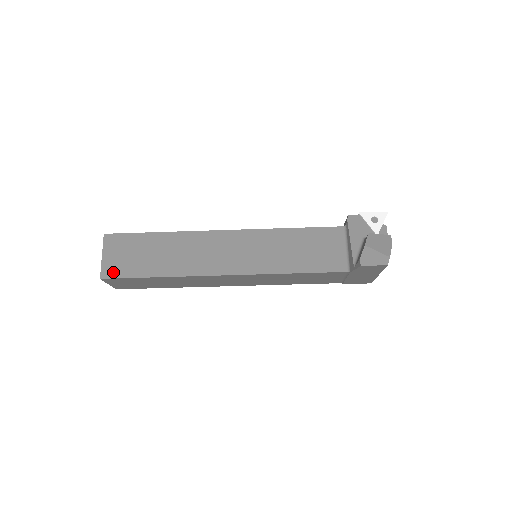
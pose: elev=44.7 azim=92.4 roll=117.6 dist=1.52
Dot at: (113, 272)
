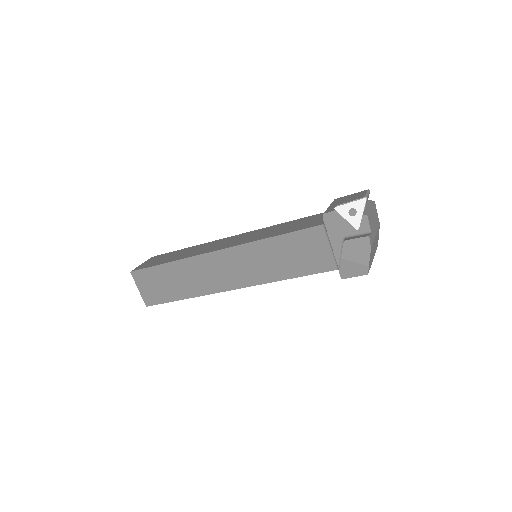
Dot at: (152, 301)
